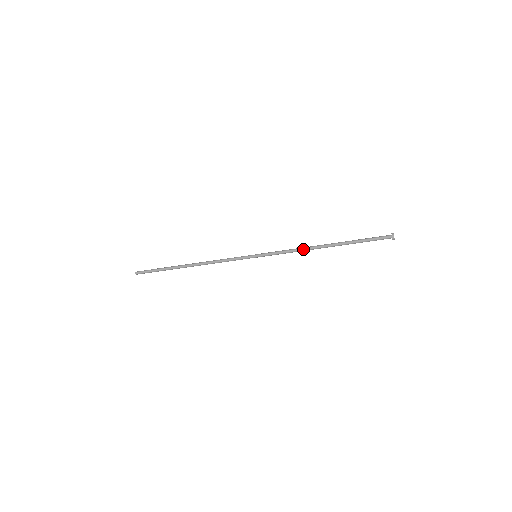
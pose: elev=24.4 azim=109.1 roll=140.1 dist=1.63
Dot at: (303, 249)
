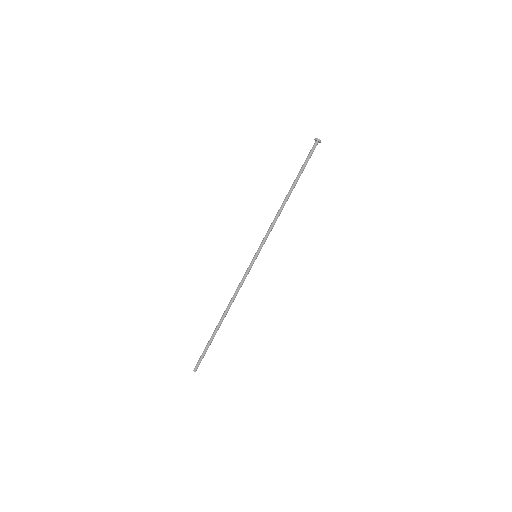
Dot at: (278, 214)
